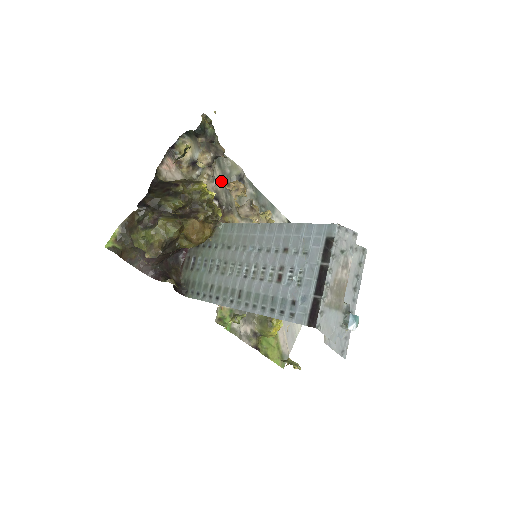
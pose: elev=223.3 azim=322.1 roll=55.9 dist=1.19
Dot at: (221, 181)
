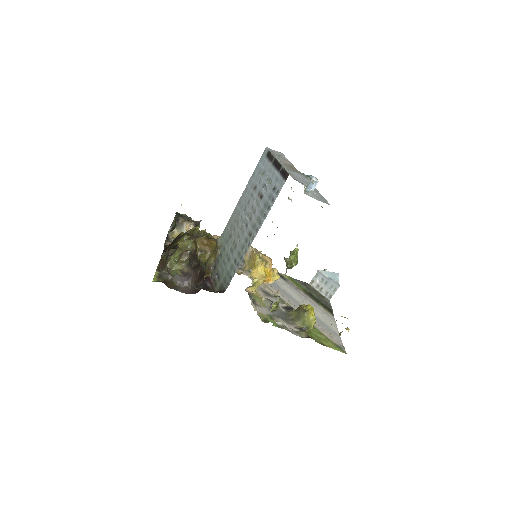
Dot at: occluded
